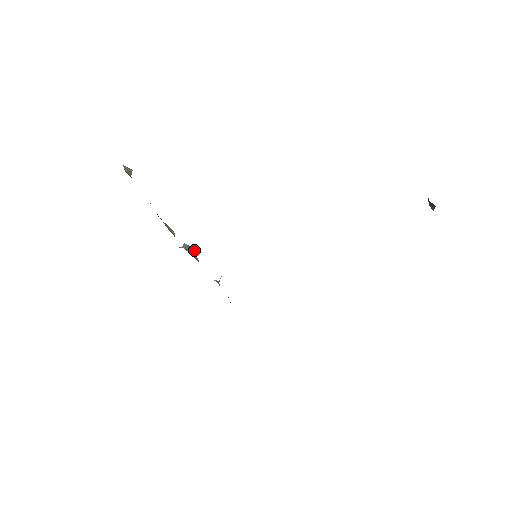
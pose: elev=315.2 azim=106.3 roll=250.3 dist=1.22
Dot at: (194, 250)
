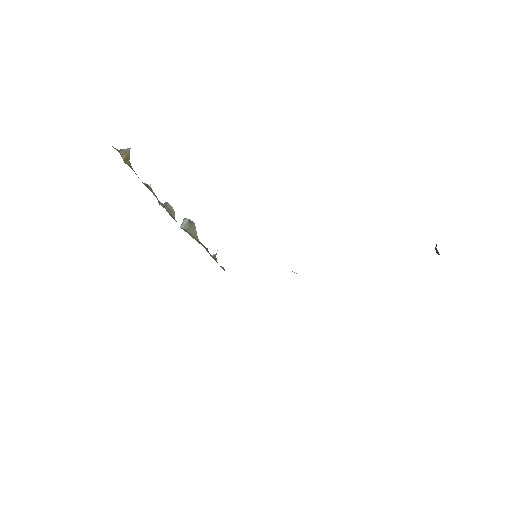
Dot at: (194, 224)
